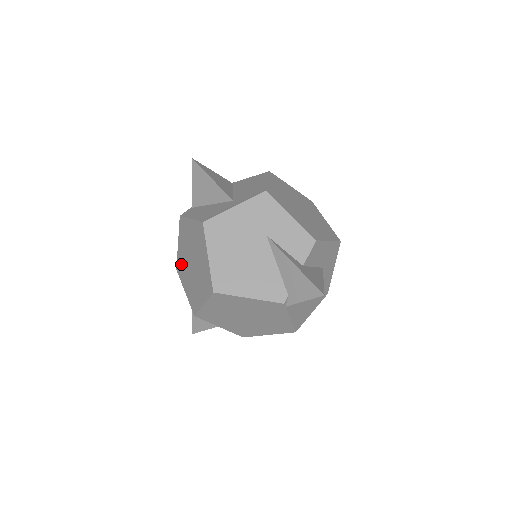
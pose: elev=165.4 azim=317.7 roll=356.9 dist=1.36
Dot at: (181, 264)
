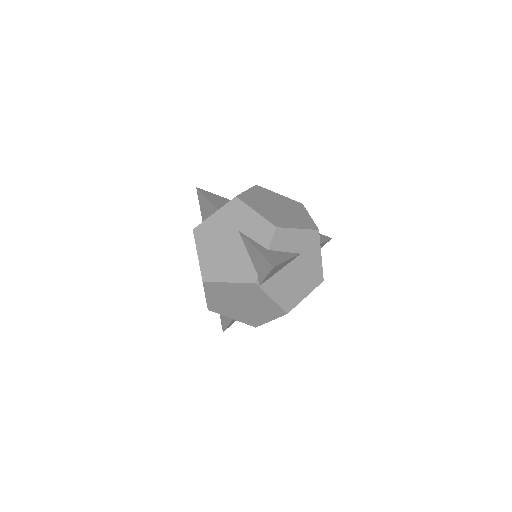
Dot at: occluded
